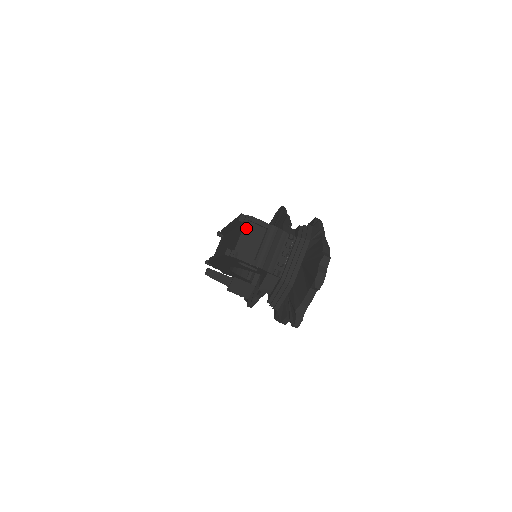
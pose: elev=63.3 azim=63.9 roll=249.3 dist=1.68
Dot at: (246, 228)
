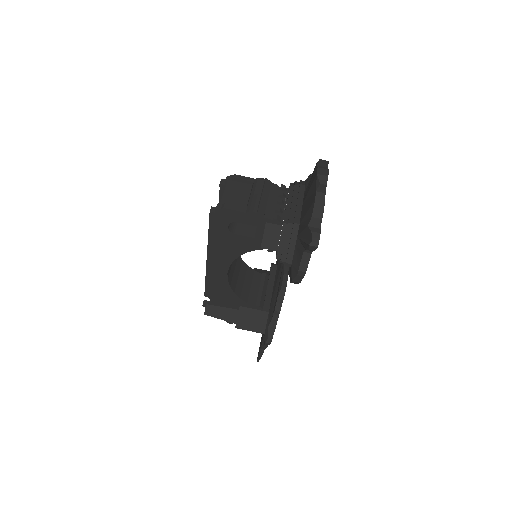
Dot at: (229, 186)
